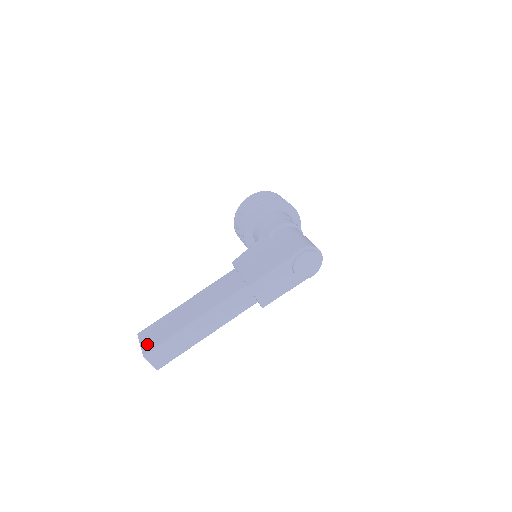
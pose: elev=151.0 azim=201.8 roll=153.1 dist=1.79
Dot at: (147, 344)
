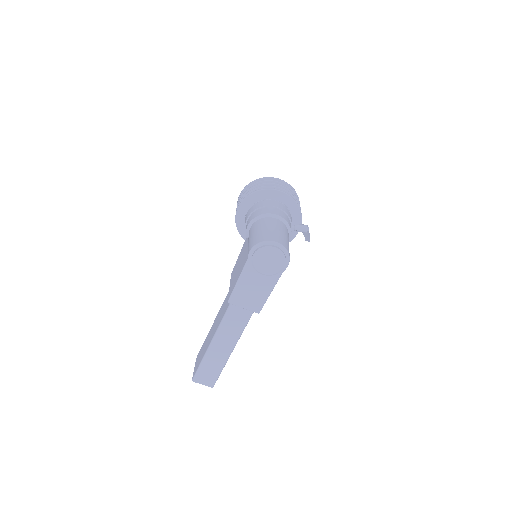
Dot at: (195, 368)
